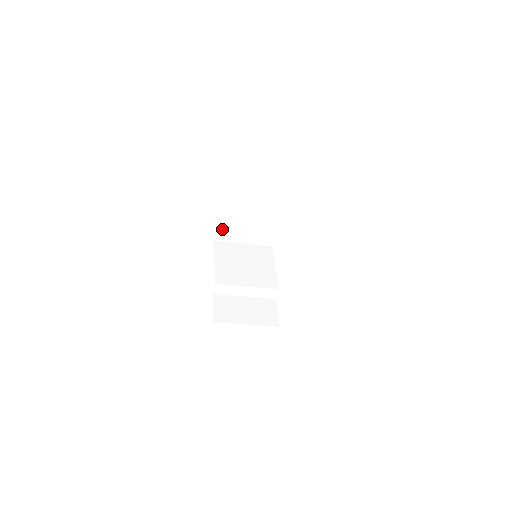
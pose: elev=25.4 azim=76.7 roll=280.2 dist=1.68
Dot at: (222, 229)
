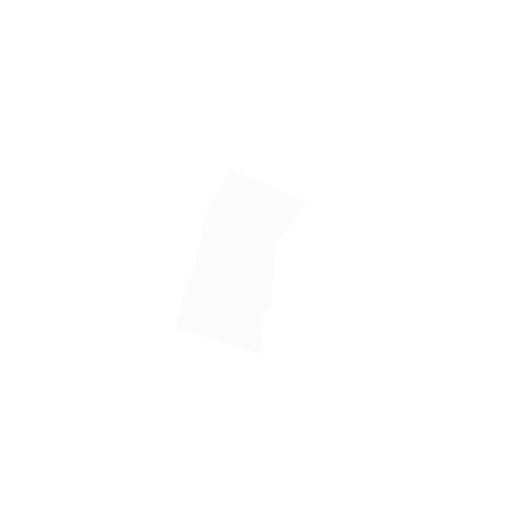
Dot at: (220, 205)
